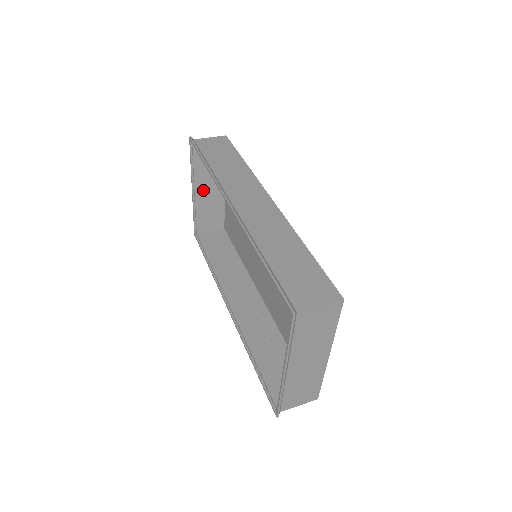
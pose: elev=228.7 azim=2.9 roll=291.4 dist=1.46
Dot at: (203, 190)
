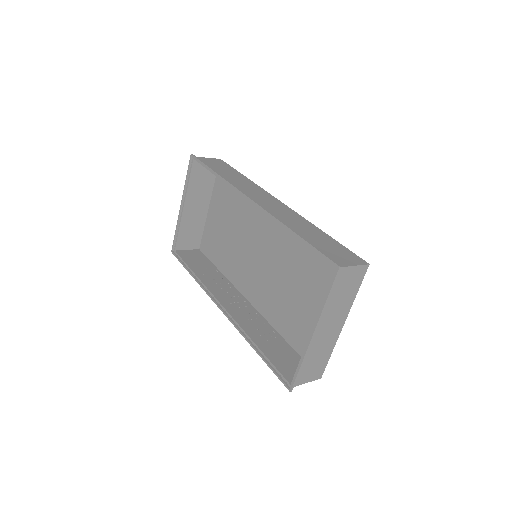
Dot at: (191, 207)
